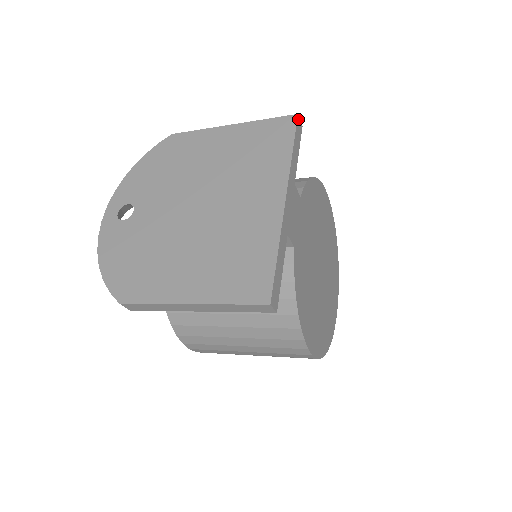
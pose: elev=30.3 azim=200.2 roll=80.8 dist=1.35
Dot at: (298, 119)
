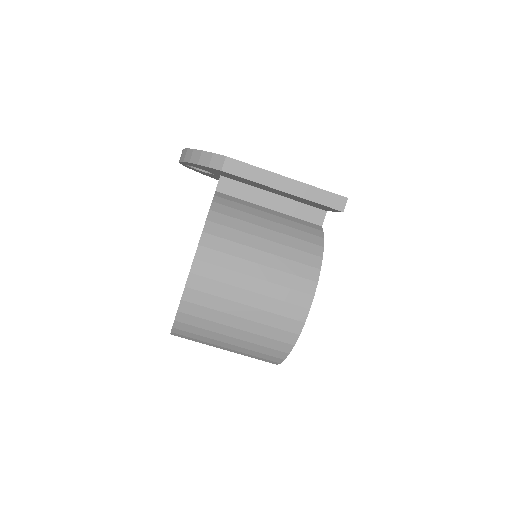
Dot at: occluded
